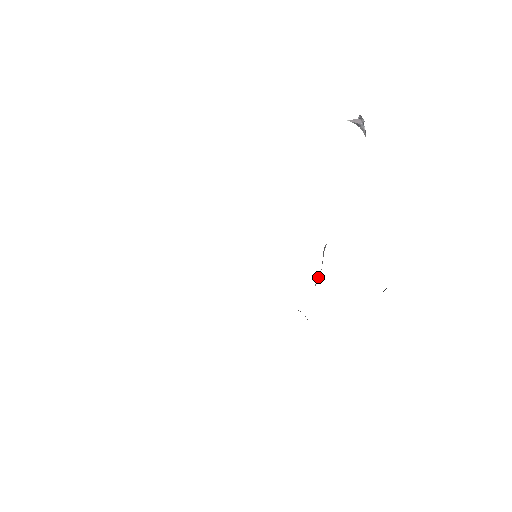
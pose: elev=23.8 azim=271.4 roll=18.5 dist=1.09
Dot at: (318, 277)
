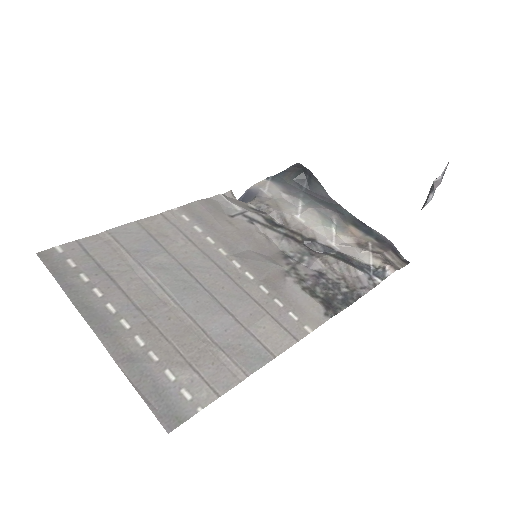
Dot at: (279, 223)
